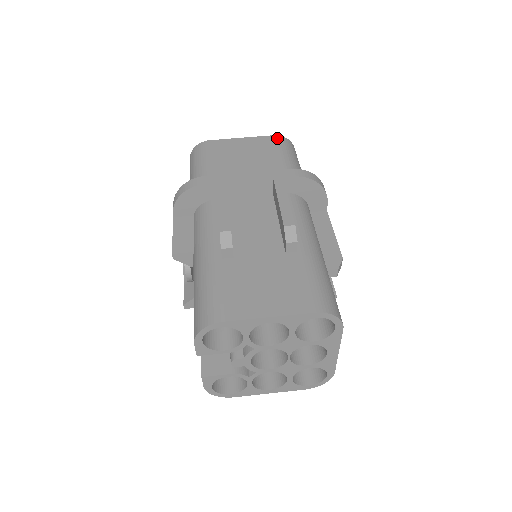
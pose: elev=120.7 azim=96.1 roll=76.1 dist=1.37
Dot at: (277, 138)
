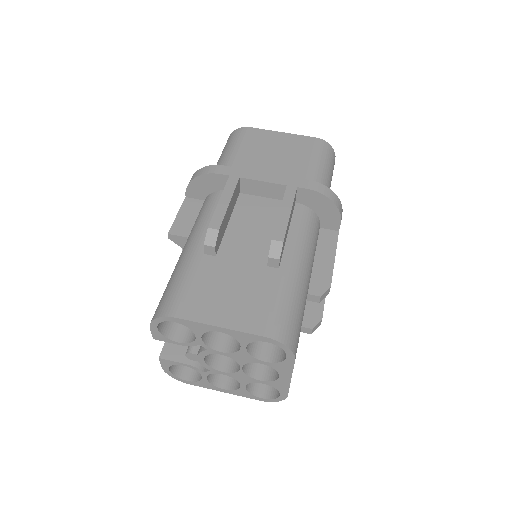
Dot at: (317, 141)
